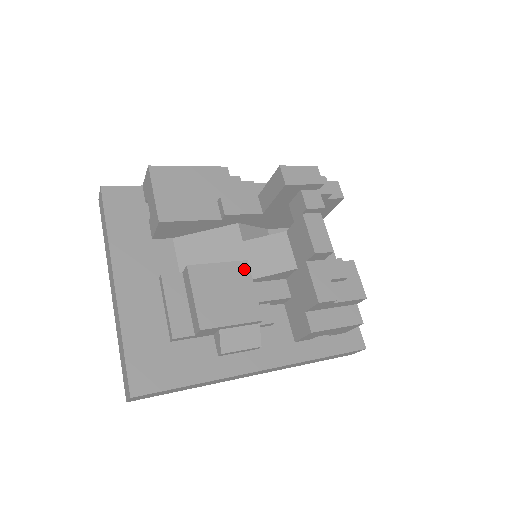
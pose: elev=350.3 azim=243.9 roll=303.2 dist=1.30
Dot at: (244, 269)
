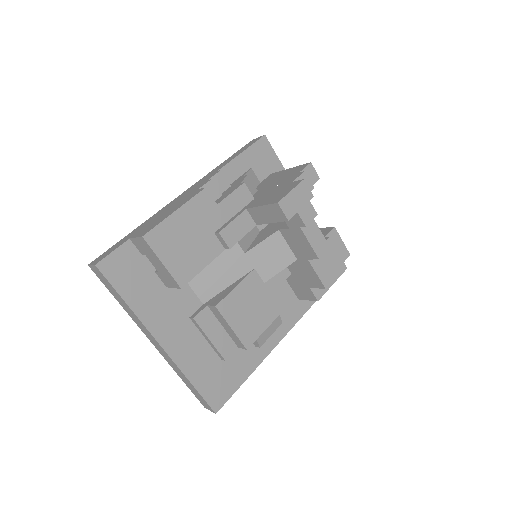
Dot at: (255, 279)
